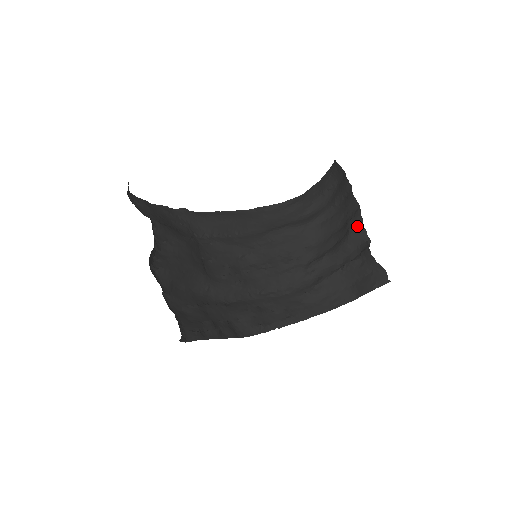
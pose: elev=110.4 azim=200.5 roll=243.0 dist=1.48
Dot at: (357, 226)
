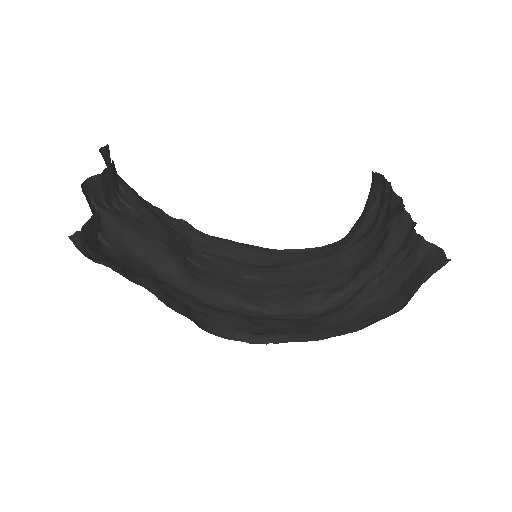
Dot at: (397, 215)
